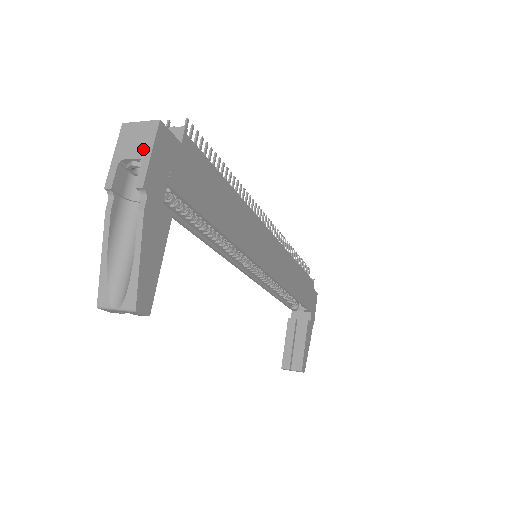
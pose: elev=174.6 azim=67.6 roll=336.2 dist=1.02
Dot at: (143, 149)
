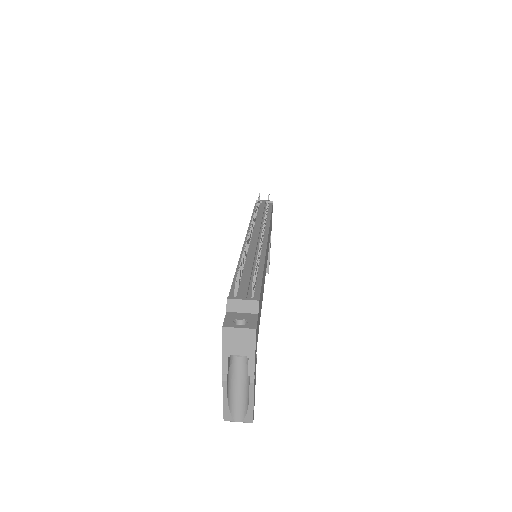
Dot at: (247, 350)
